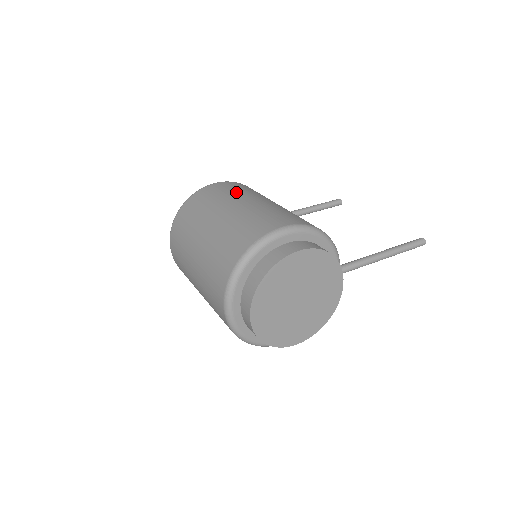
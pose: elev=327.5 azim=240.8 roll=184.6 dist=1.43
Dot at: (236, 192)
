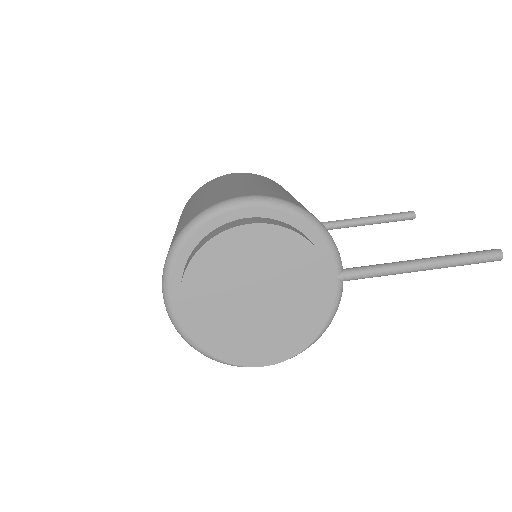
Dot at: (240, 177)
